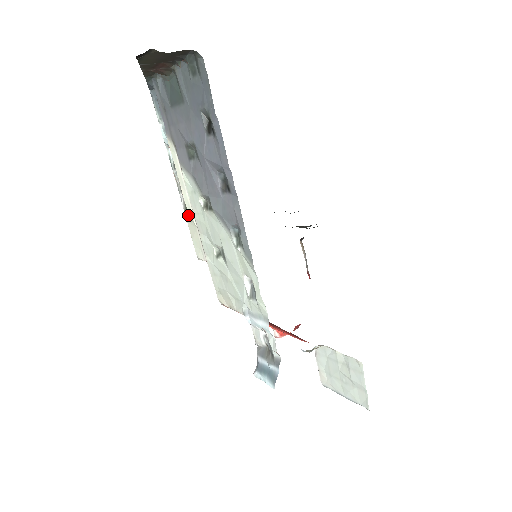
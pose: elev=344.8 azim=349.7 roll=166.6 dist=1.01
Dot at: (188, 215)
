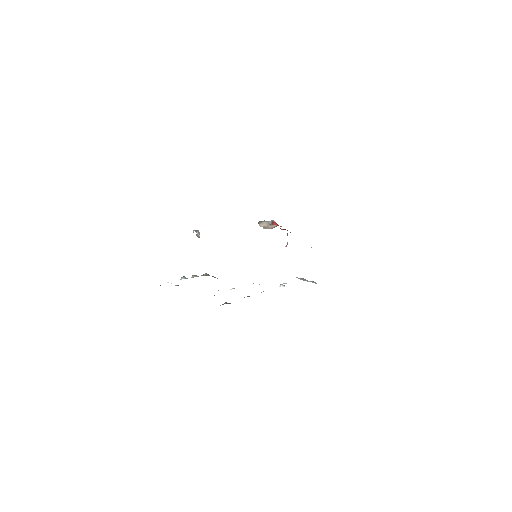
Dot at: occluded
